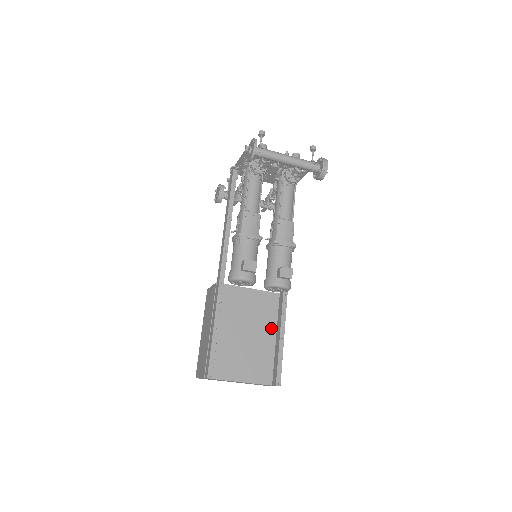
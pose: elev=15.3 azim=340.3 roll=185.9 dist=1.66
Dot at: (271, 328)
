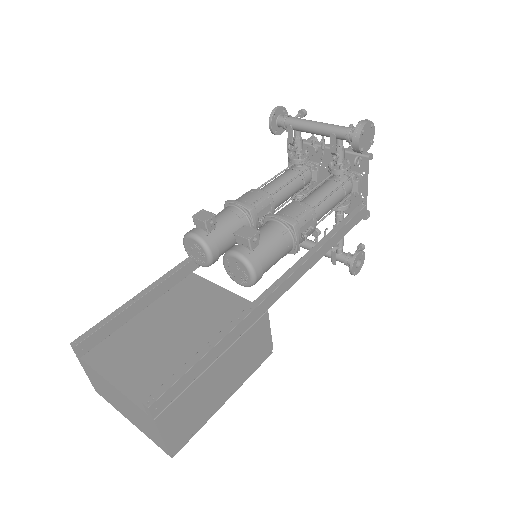
Dot at: occluded
